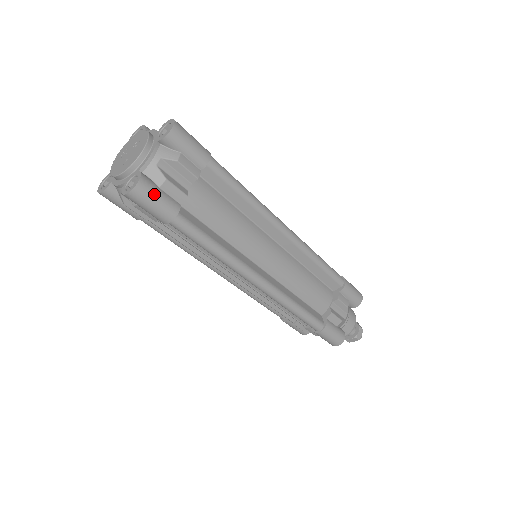
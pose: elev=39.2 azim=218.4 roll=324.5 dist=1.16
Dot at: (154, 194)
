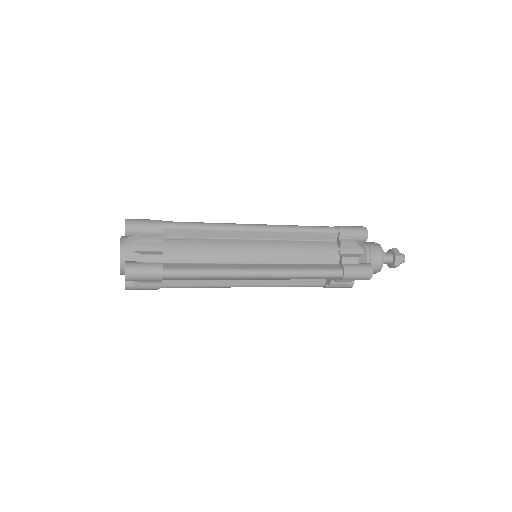
Dot at: (138, 289)
